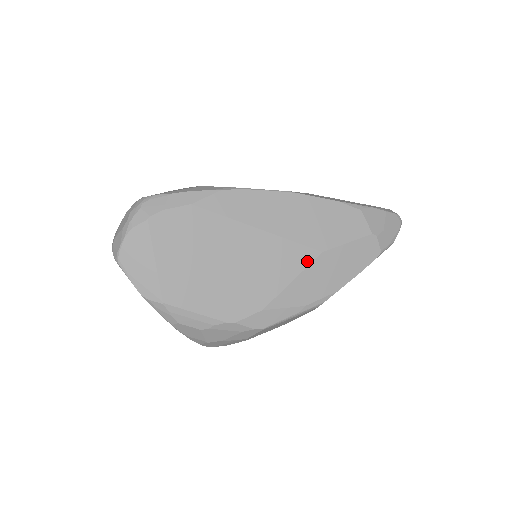
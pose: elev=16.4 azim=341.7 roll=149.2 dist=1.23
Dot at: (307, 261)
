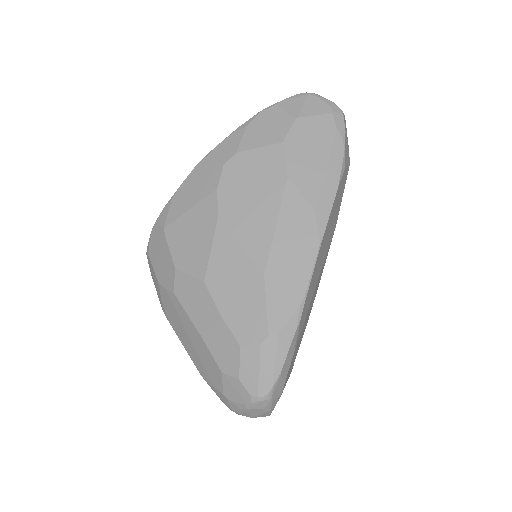
Dot at: occluded
